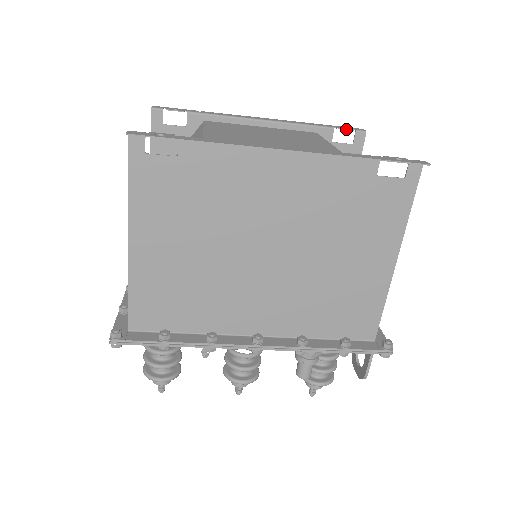
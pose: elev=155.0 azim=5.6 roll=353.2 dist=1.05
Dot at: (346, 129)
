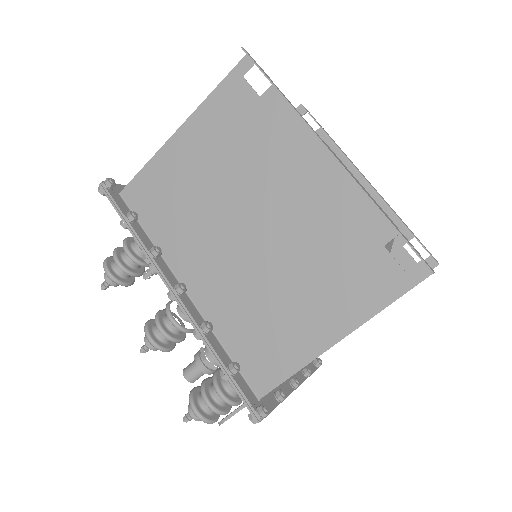
Dot at: (423, 246)
